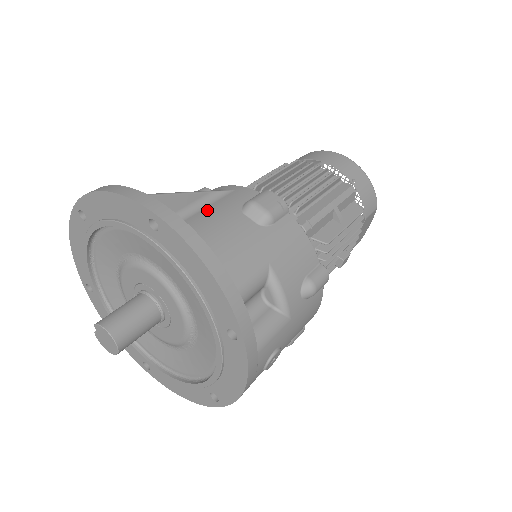
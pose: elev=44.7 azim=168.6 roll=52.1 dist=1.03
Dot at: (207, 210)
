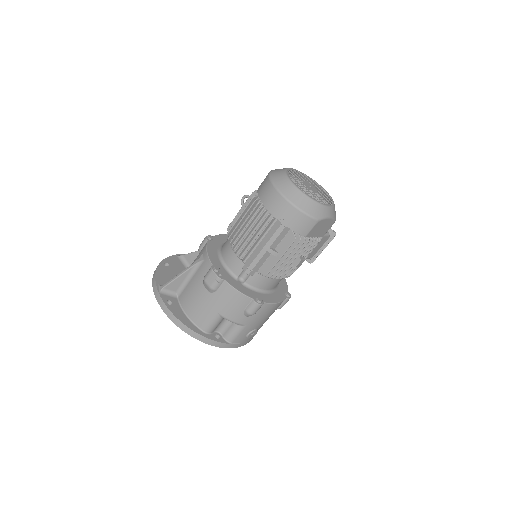
Dot at: (192, 280)
